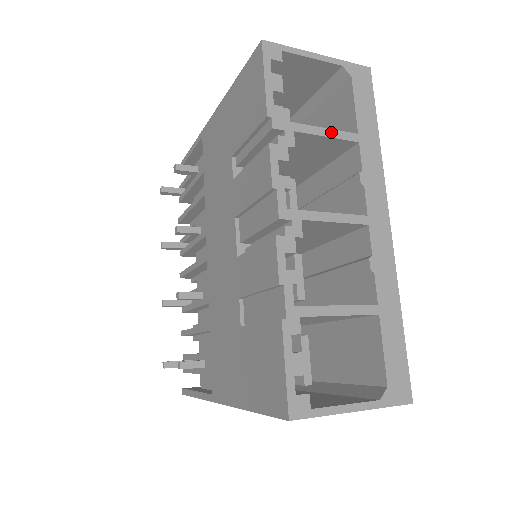
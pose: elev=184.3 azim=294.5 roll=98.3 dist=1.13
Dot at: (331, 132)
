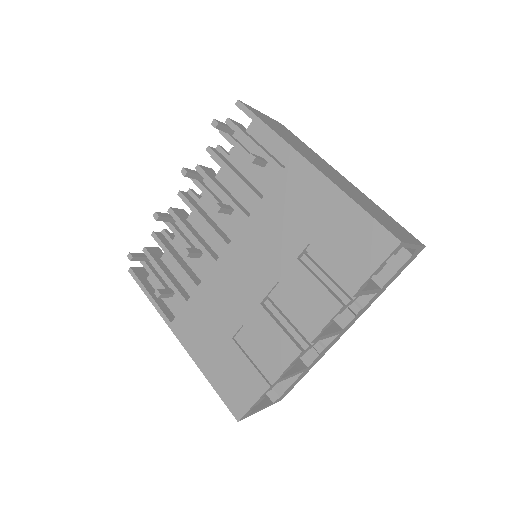
Dot at: (373, 291)
